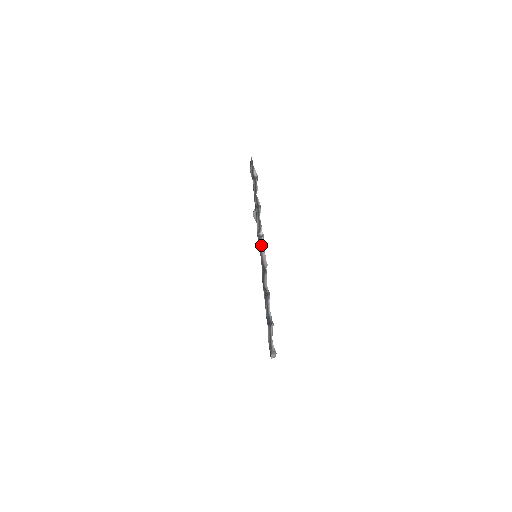
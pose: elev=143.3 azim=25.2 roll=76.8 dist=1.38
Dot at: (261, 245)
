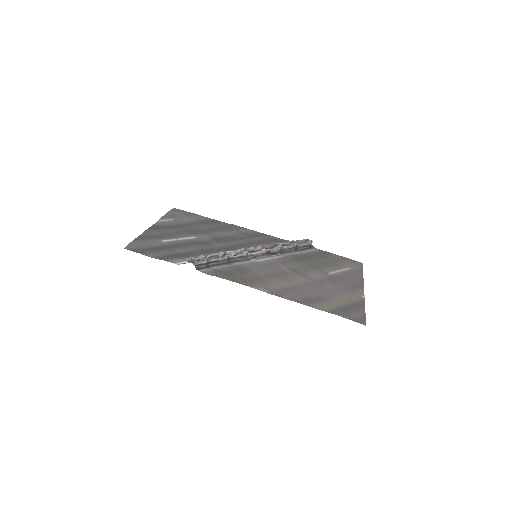
Dot at: (253, 255)
